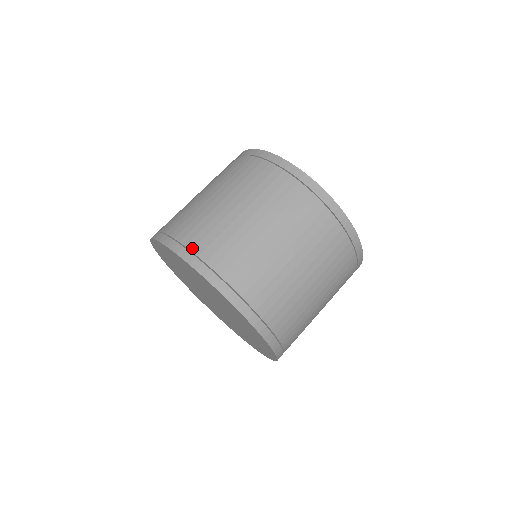
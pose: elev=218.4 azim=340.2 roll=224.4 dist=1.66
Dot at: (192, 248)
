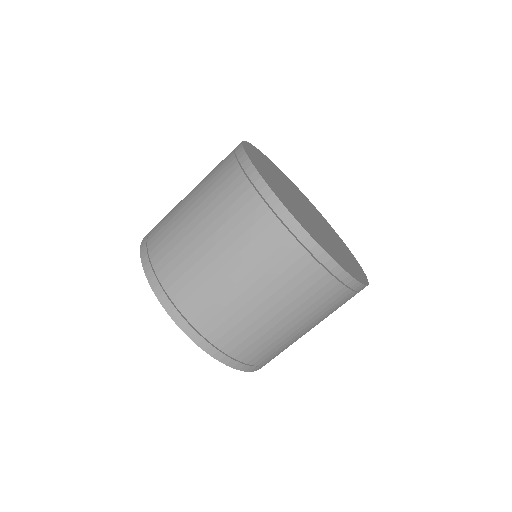
Dot at: (213, 342)
